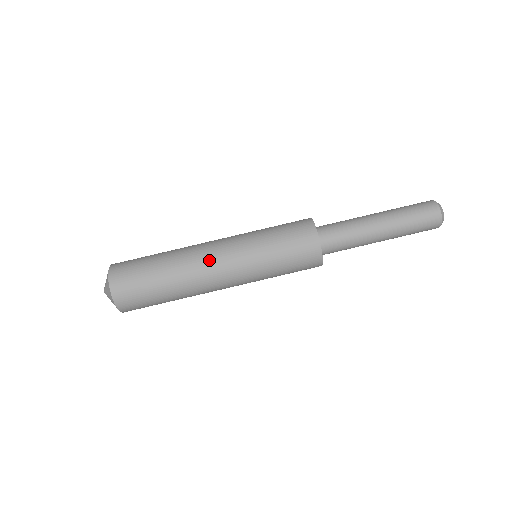
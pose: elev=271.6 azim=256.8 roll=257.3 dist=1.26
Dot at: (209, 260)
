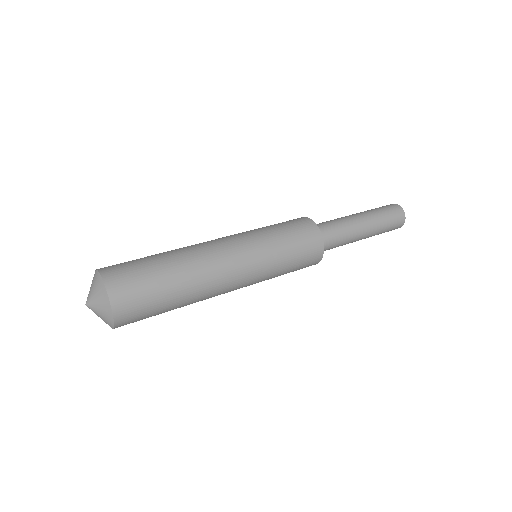
Dot at: (218, 250)
